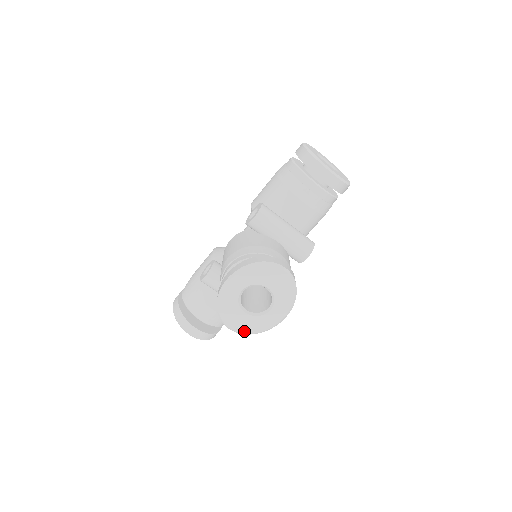
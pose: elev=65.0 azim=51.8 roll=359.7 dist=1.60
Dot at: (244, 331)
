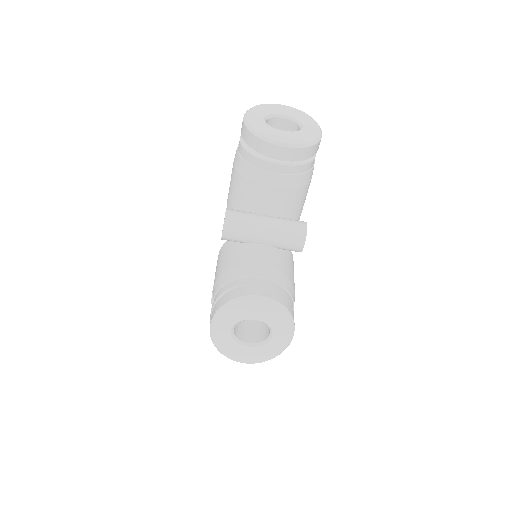
Dot at: (258, 361)
